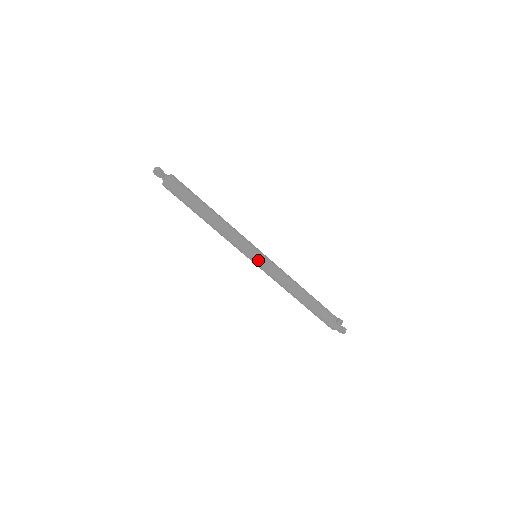
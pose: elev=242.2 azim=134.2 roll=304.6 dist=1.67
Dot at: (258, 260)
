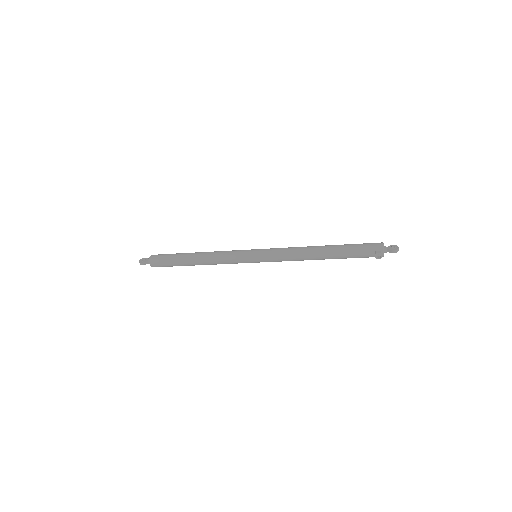
Dot at: (258, 262)
